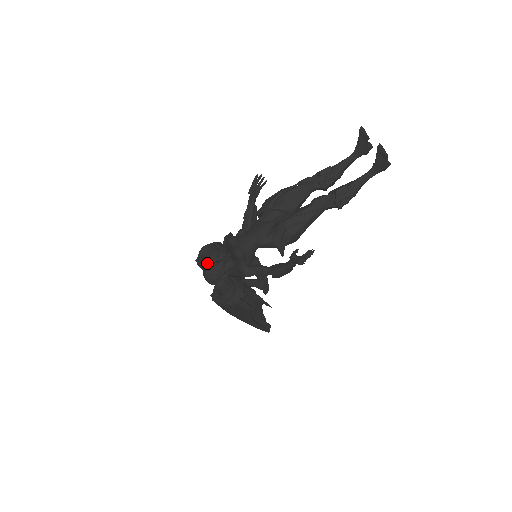
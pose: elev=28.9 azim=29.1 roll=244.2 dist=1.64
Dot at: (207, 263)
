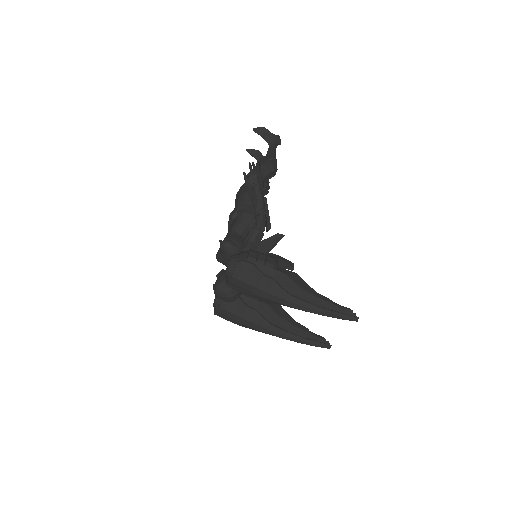
Dot at: occluded
